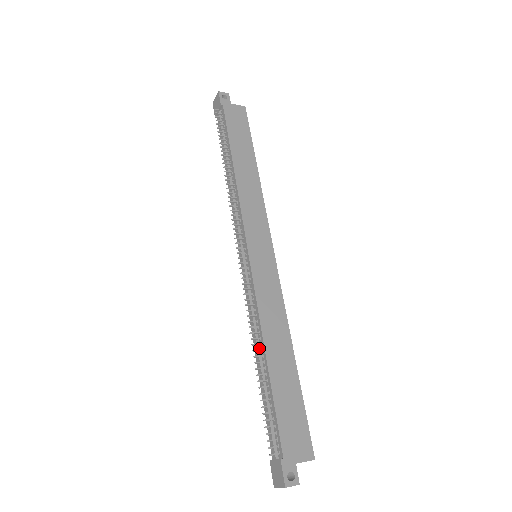
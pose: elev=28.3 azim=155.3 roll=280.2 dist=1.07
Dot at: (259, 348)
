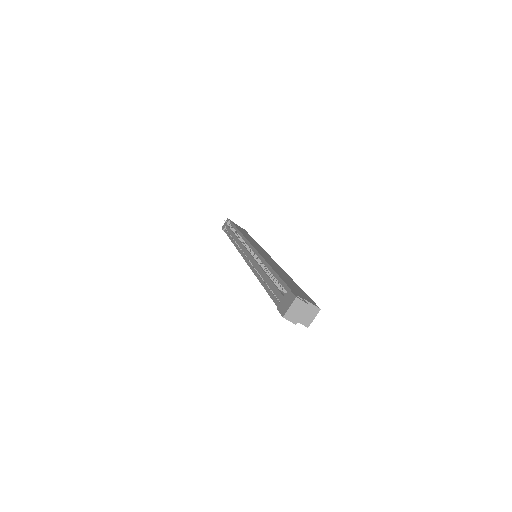
Dot at: occluded
